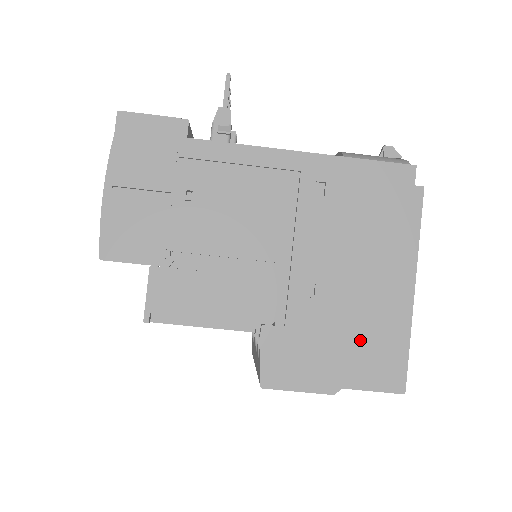
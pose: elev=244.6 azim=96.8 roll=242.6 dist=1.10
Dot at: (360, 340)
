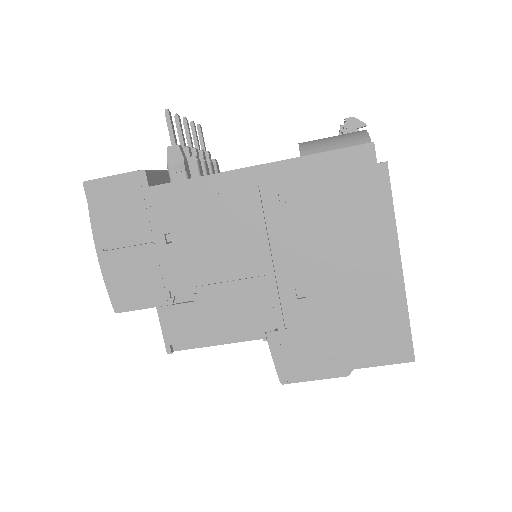
Dot at: (359, 324)
